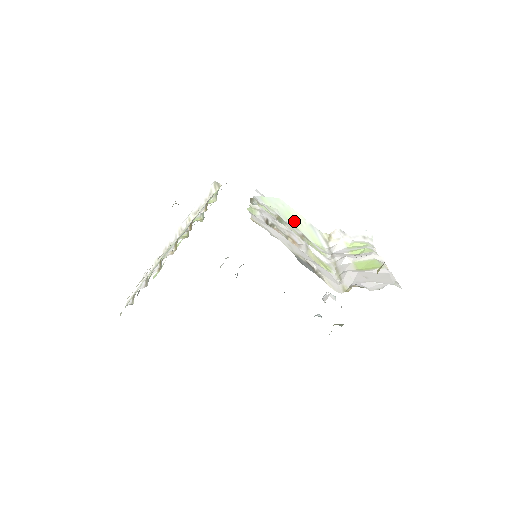
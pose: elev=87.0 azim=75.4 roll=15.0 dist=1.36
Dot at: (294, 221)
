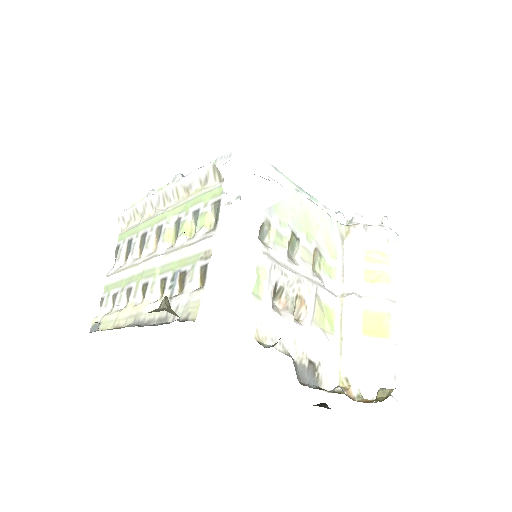
Dot at: (310, 225)
